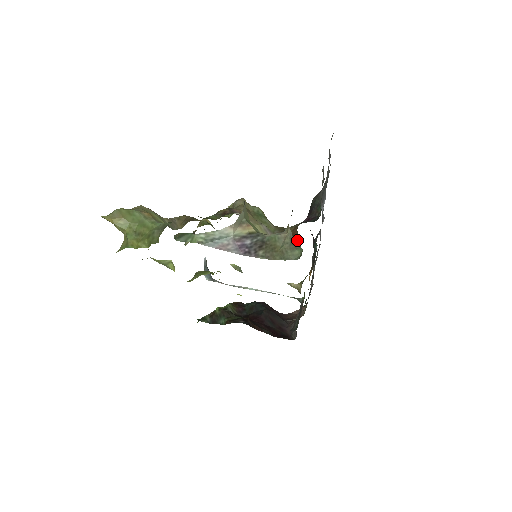
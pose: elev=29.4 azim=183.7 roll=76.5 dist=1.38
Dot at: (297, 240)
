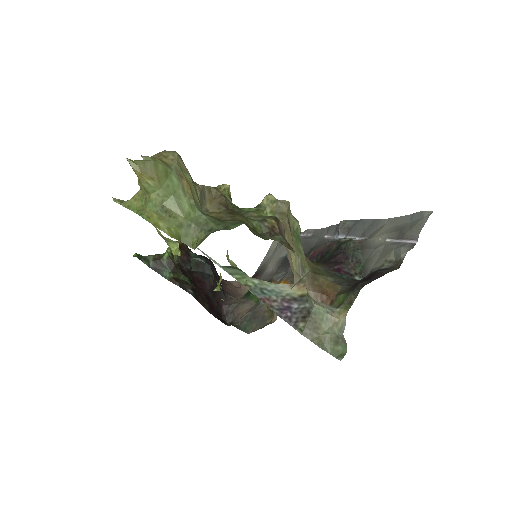
Dot at: occluded
